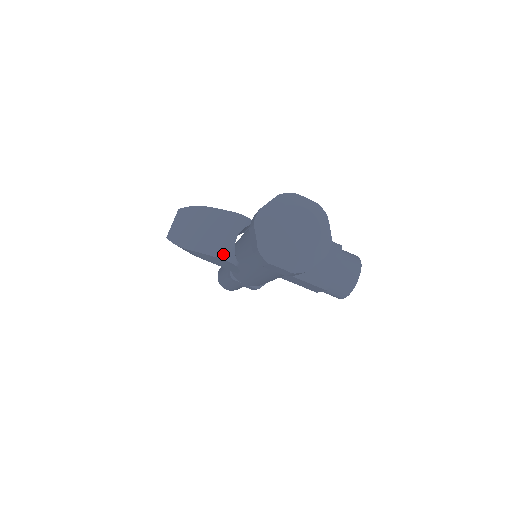
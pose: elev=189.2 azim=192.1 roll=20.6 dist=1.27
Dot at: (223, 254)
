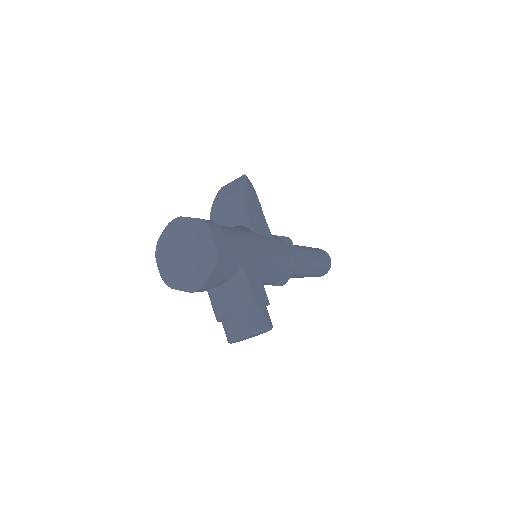
Dot at: occluded
